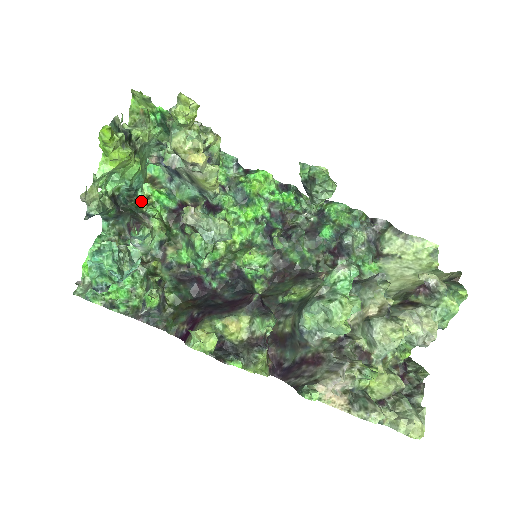
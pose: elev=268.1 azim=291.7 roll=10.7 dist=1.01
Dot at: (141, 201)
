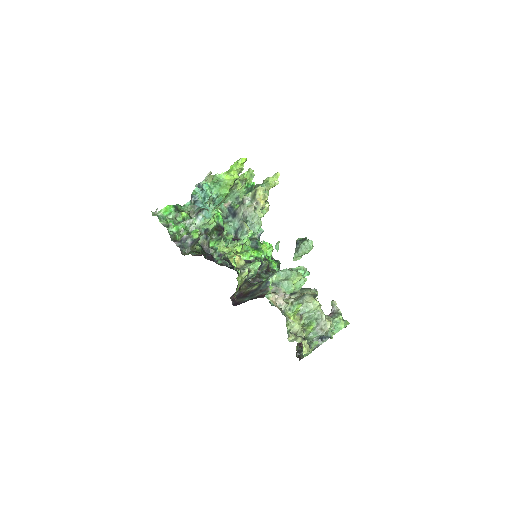
Dot at: occluded
